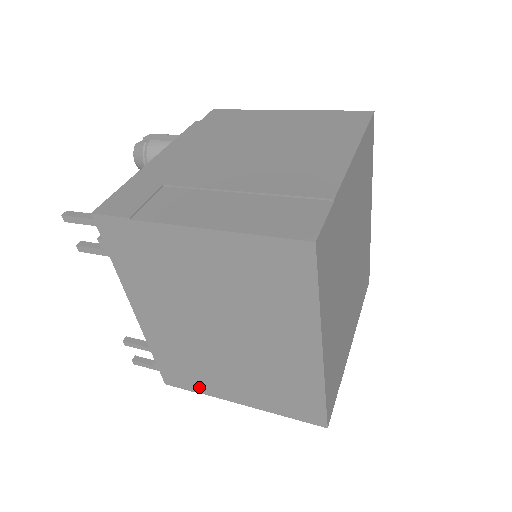
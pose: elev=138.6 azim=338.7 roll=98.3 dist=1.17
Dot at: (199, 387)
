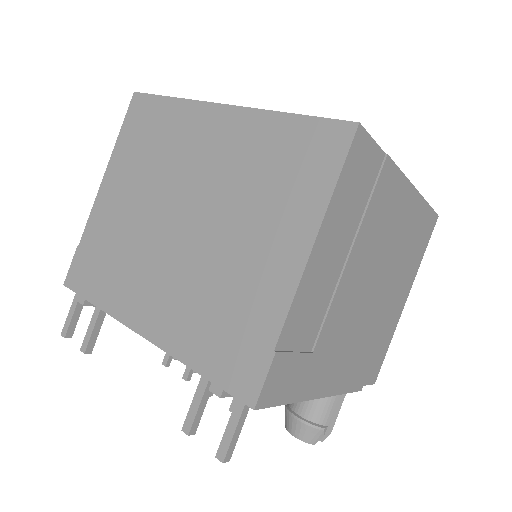
Dot at: (264, 331)
